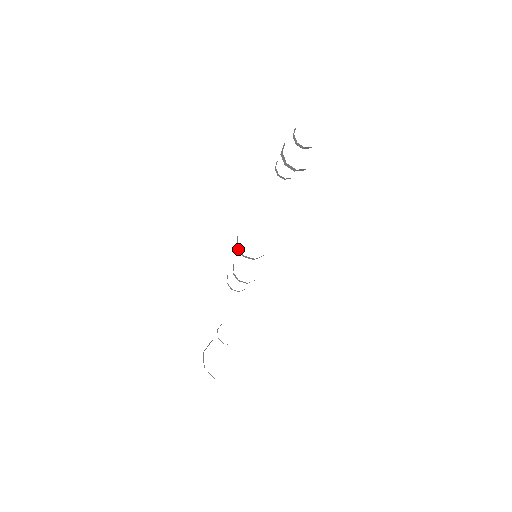
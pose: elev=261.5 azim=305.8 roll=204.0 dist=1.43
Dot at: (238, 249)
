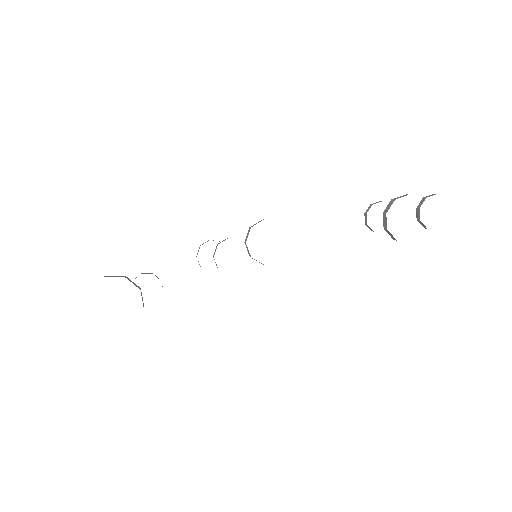
Dot at: (249, 231)
